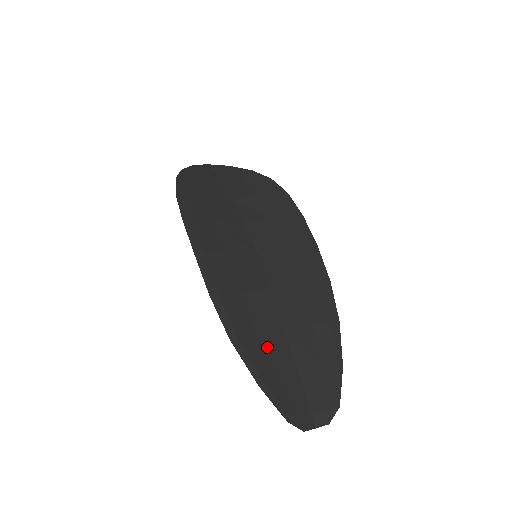
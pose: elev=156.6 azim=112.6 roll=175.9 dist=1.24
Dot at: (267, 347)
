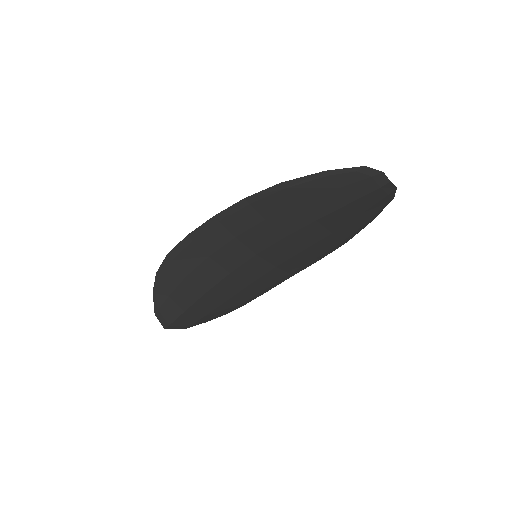
Dot at: (311, 199)
